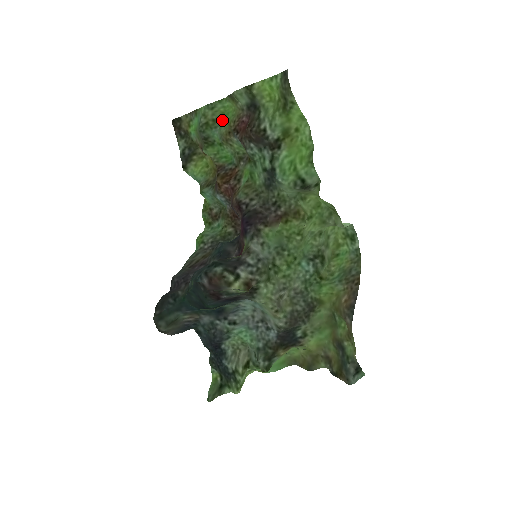
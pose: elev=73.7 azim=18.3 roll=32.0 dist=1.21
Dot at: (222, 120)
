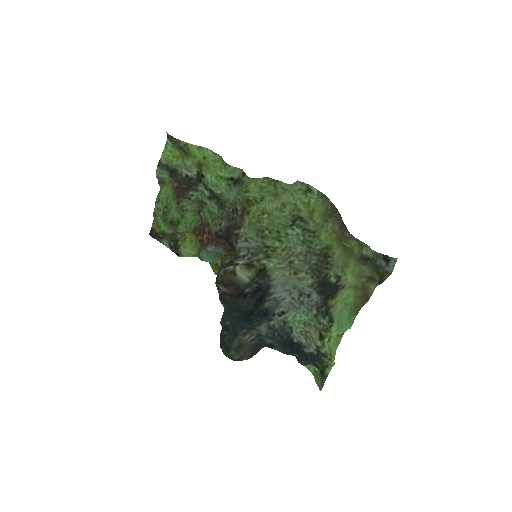
Dot at: (170, 202)
